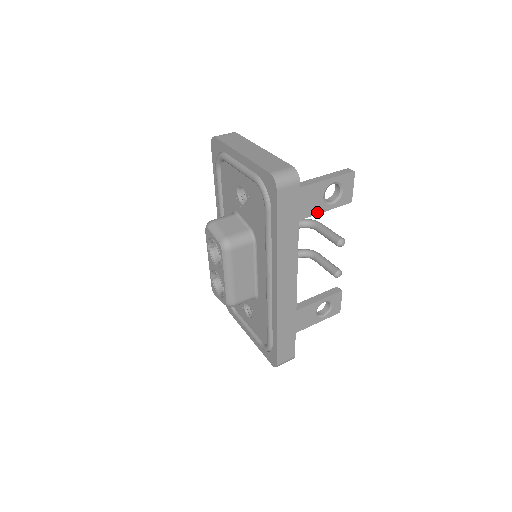
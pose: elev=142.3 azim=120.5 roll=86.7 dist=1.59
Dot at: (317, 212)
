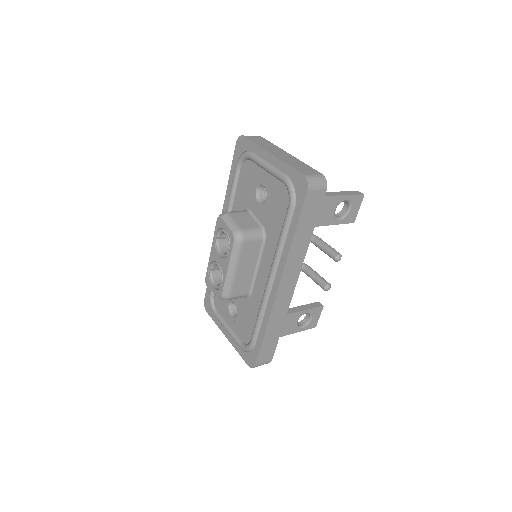
Dot at: (326, 224)
